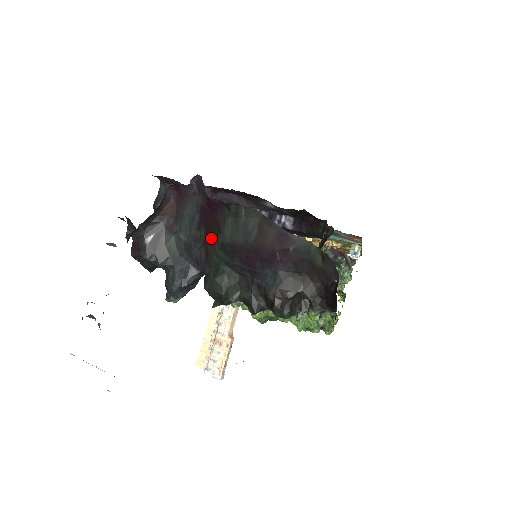
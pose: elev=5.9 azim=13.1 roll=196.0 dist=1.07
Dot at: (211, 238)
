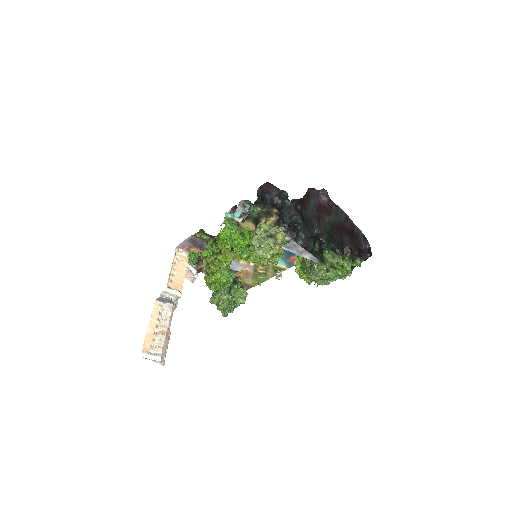
Dot at: (323, 218)
